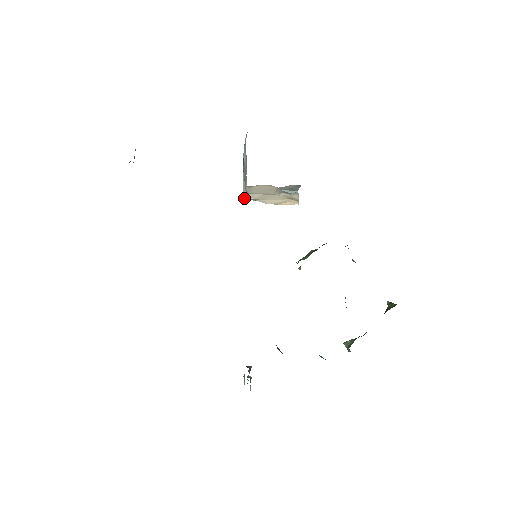
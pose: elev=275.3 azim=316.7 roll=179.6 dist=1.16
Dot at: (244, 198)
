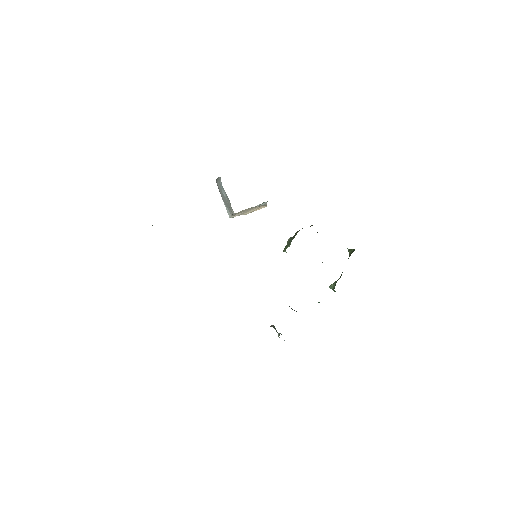
Dot at: occluded
